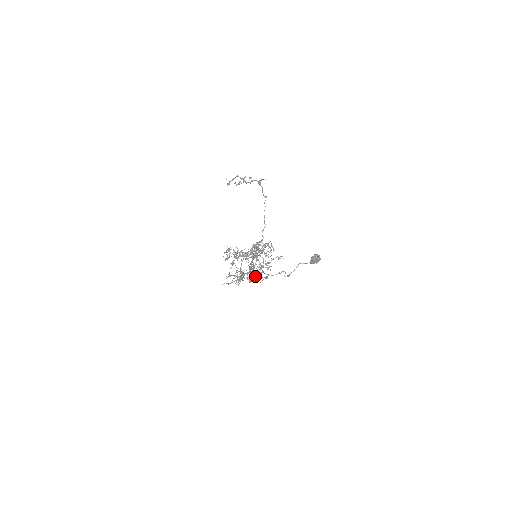
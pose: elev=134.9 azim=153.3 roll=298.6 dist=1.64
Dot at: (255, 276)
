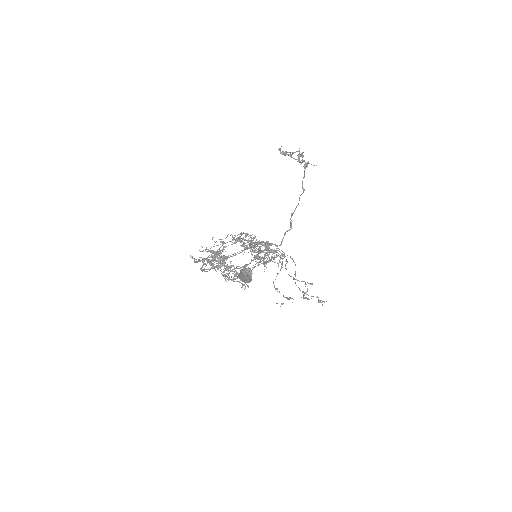
Dot at: occluded
